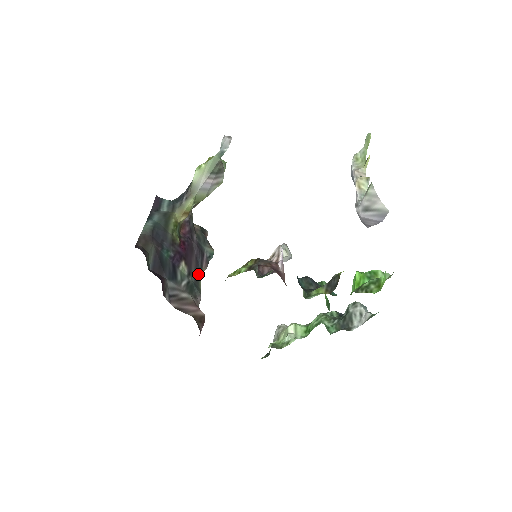
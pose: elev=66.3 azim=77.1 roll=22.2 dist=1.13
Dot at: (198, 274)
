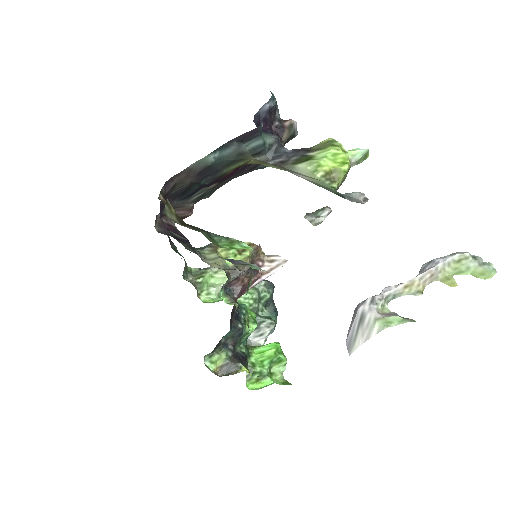
Dot at: (227, 182)
